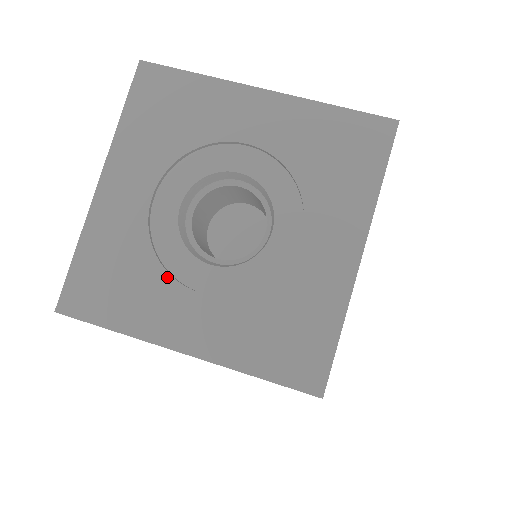
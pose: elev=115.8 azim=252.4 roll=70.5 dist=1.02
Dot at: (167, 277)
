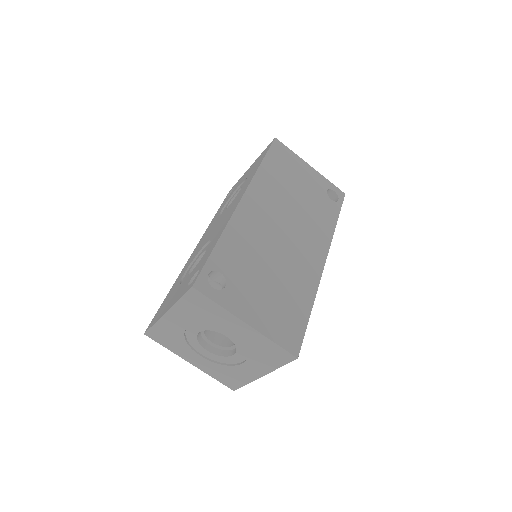
Dot at: (189, 347)
